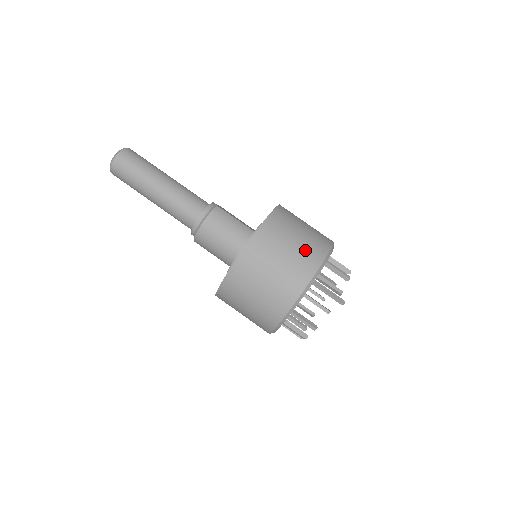
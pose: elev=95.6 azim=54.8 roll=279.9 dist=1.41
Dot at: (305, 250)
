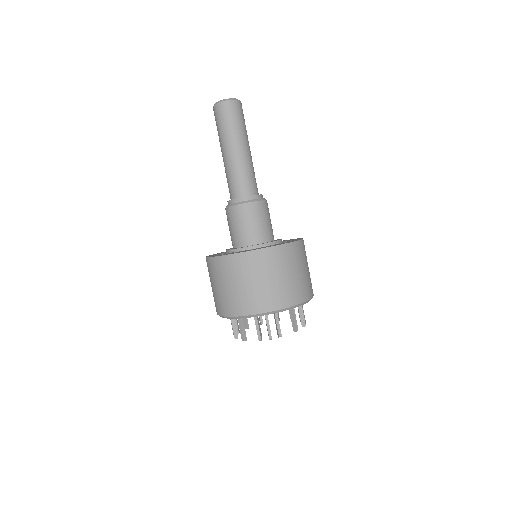
Dot at: occluded
